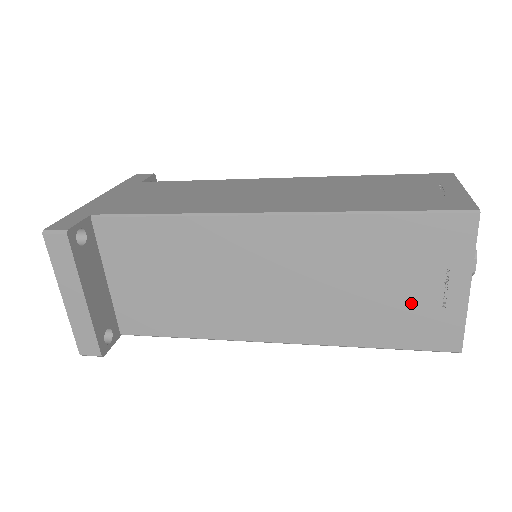
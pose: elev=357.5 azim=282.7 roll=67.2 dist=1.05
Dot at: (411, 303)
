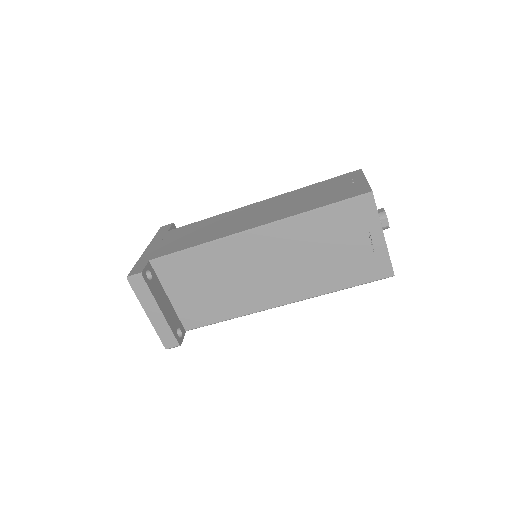
Dot at: (355, 255)
